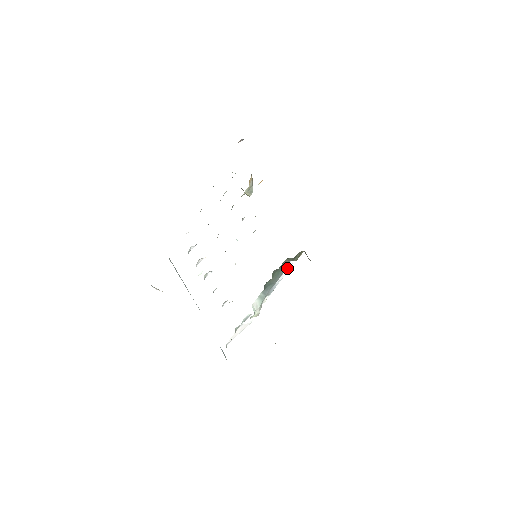
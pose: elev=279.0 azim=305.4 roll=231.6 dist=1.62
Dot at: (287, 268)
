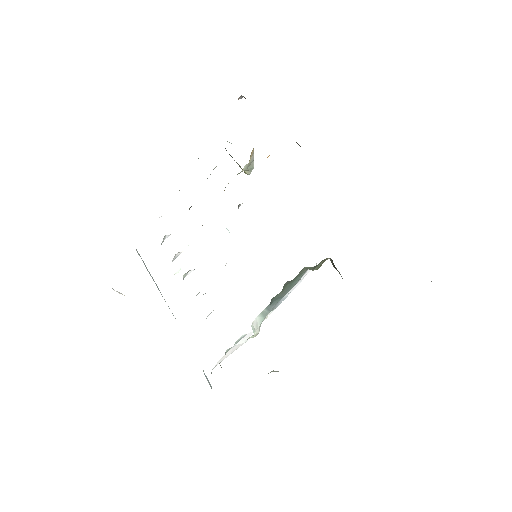
Dot at: (302, 278)
